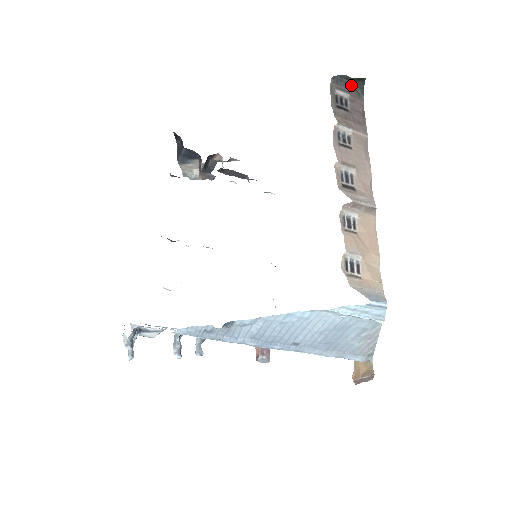
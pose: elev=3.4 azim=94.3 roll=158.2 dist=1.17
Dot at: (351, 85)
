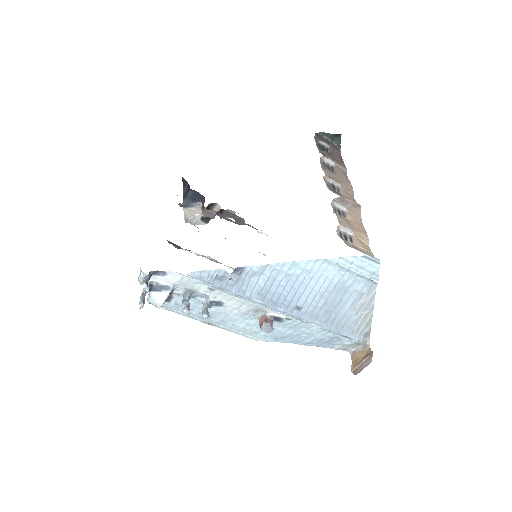
Dot at: (330, 141)
